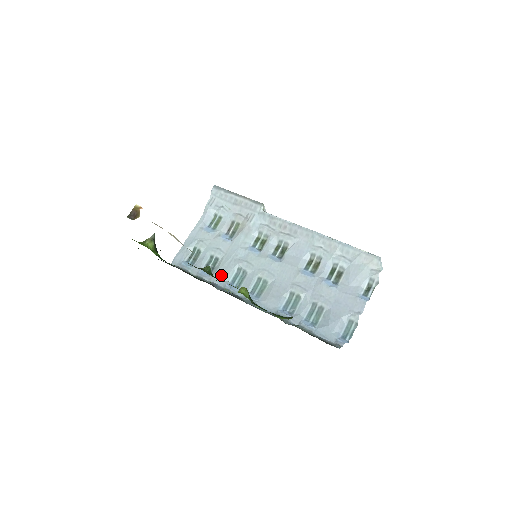
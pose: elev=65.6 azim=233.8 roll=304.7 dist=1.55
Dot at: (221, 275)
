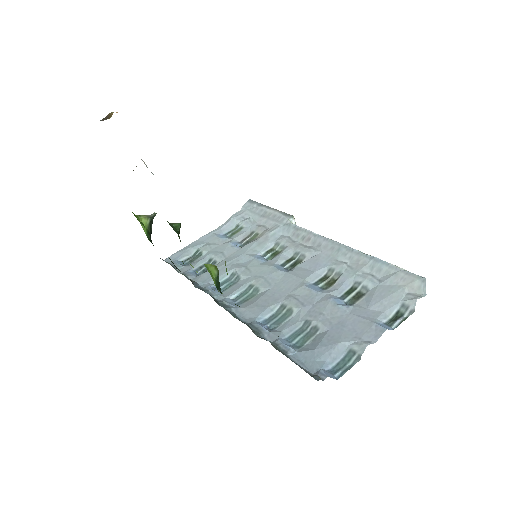
Dot at: (209, 276)
